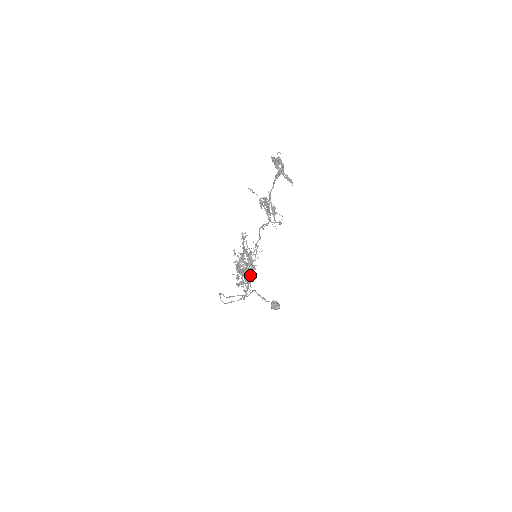
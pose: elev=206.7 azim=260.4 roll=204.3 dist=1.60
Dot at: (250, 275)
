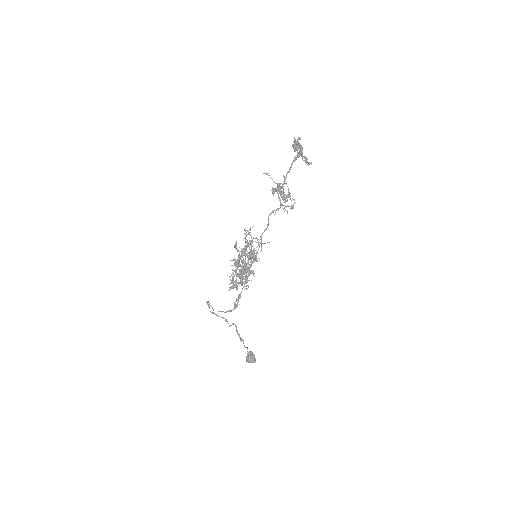
Dot at: (249, 272)
